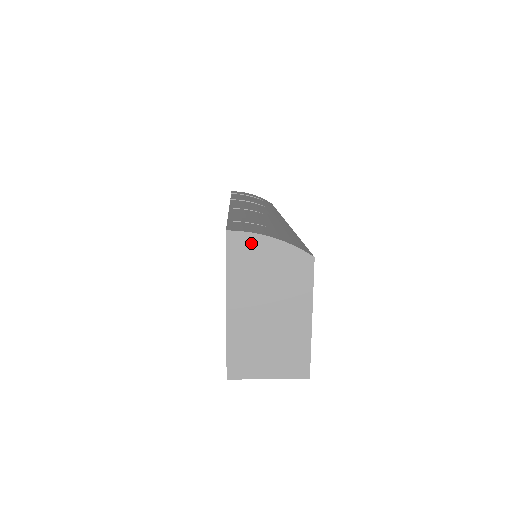
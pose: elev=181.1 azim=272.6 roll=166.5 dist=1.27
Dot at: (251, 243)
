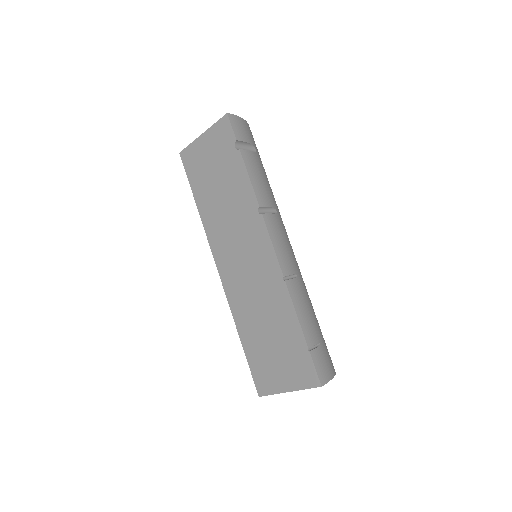
Dot at: occluded
